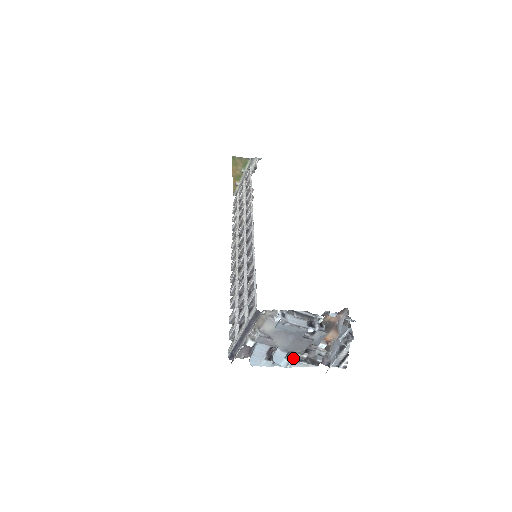
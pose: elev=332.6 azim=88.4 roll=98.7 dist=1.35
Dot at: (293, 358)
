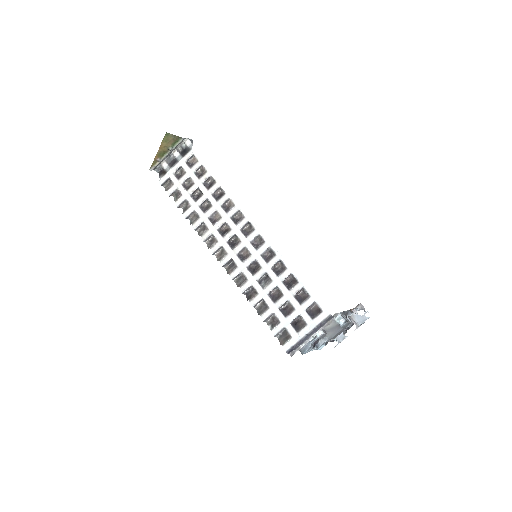
Dot at: occluded
